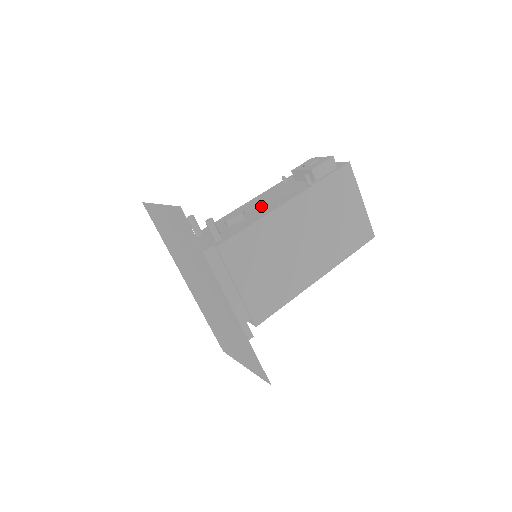
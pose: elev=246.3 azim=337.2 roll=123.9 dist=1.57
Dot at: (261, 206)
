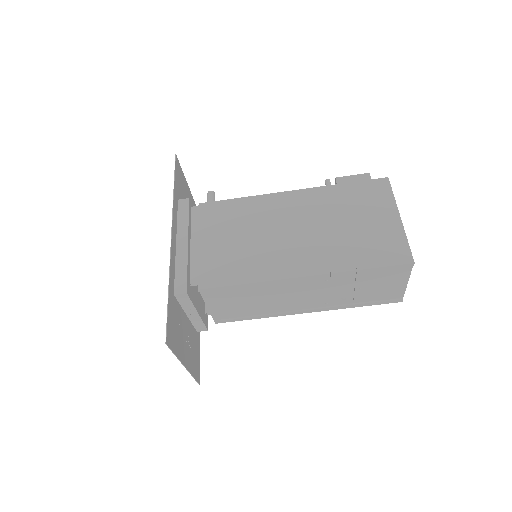
Dot at: occluded
